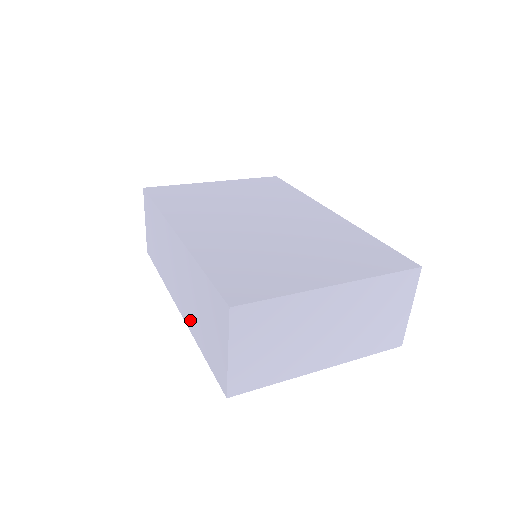
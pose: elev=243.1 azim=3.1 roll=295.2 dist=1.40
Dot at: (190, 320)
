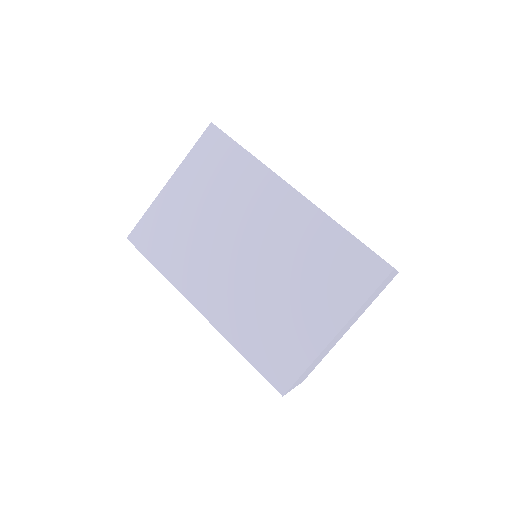
Dot at: occluded
